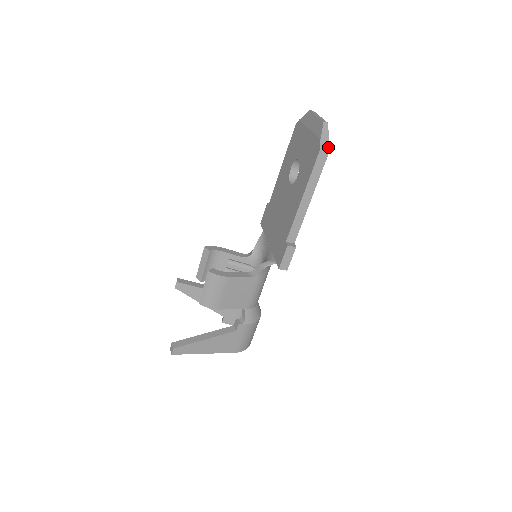
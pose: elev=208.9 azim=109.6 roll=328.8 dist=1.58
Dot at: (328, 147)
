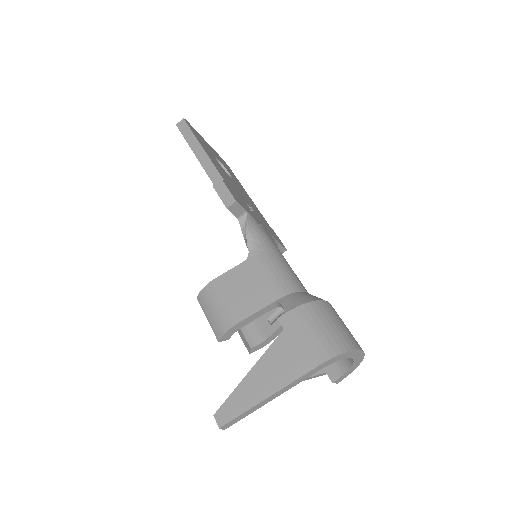
Dot at: (183, 119)
